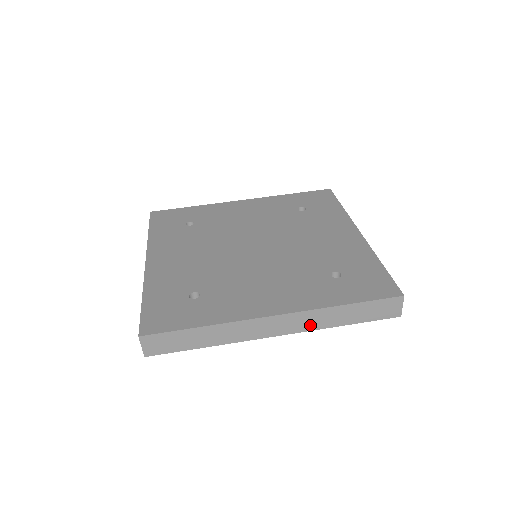
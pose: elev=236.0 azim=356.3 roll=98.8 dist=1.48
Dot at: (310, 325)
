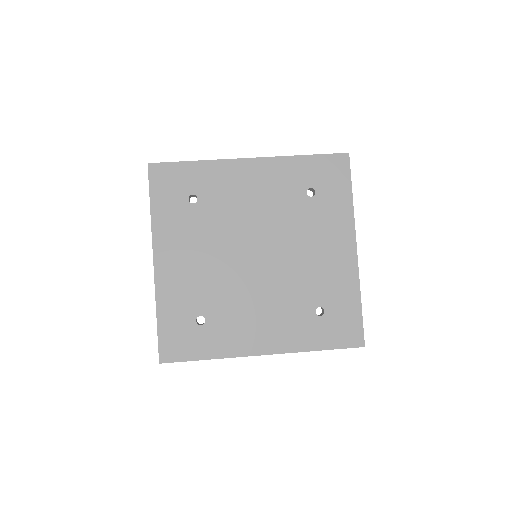
Dot at: occluded
